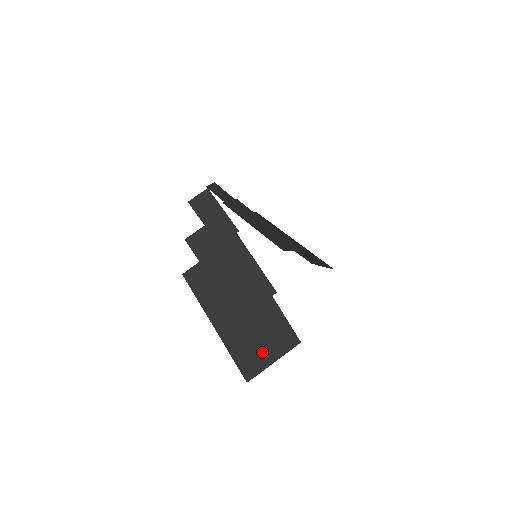
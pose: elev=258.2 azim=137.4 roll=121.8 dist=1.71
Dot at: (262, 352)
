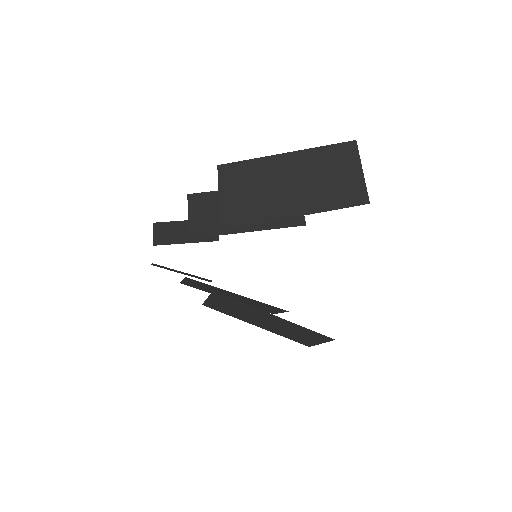
Dot at: (306, 339)
